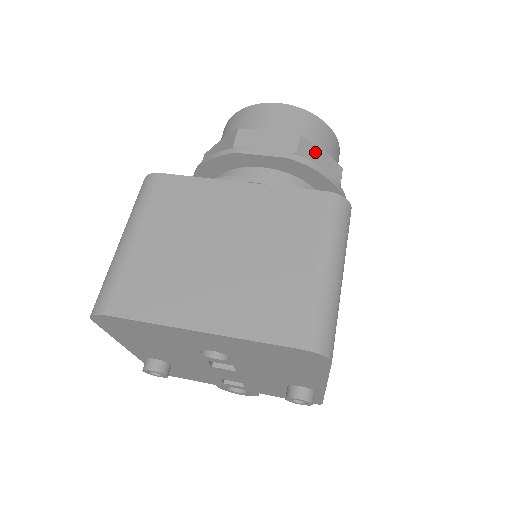
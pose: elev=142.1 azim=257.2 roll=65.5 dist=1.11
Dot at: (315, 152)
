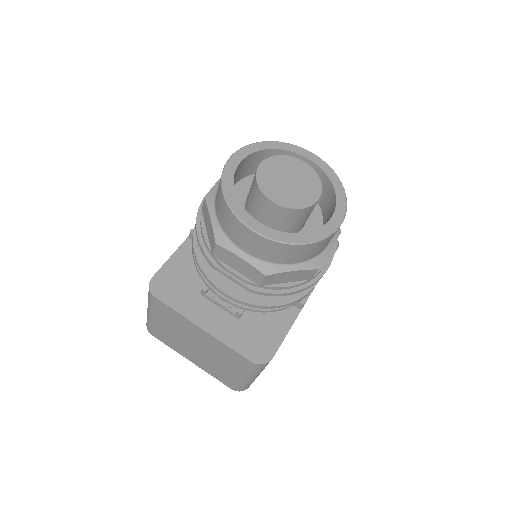
Dot at: (283, 276)
